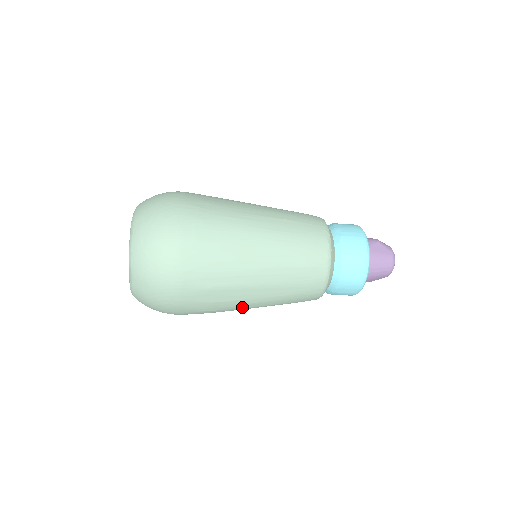
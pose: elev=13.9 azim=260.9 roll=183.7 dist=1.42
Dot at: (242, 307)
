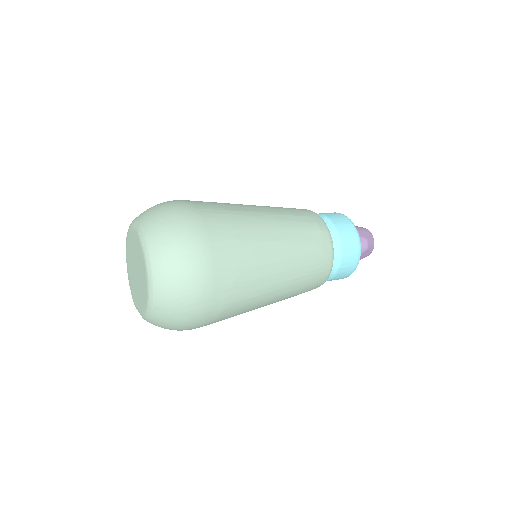
Dot at: occluded
